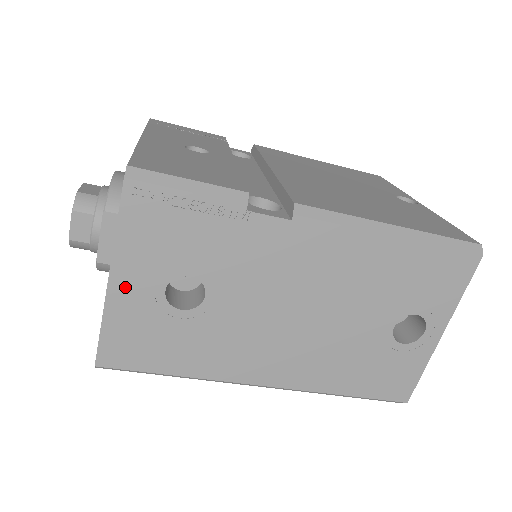
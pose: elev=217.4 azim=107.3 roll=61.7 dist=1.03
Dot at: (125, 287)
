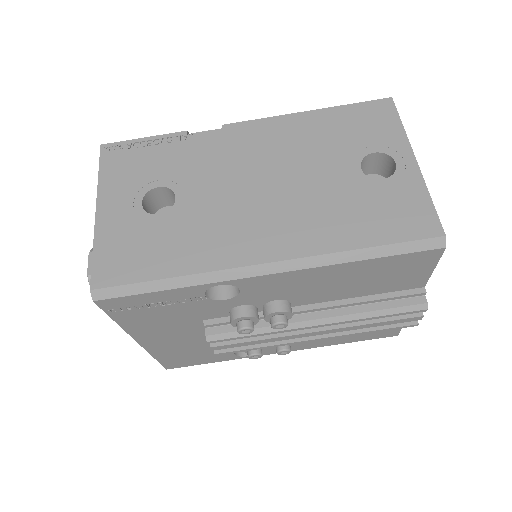
Dot at: (109, 211)
